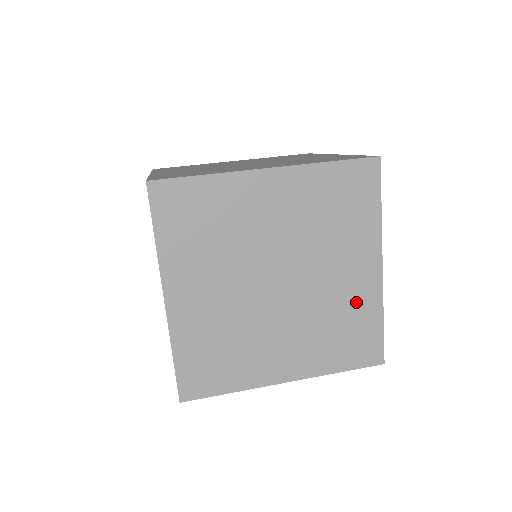
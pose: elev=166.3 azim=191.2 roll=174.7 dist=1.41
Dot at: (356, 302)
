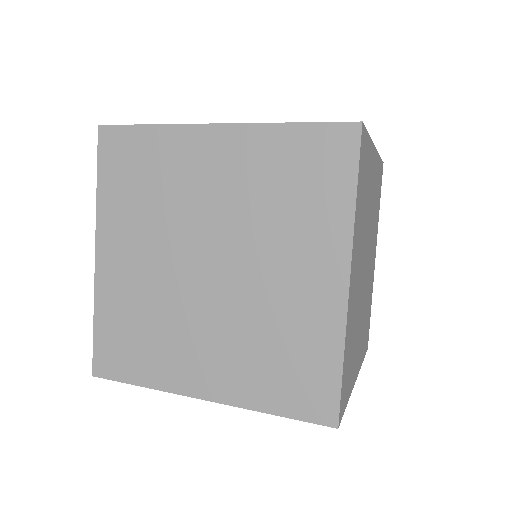
Dot at: occluded
